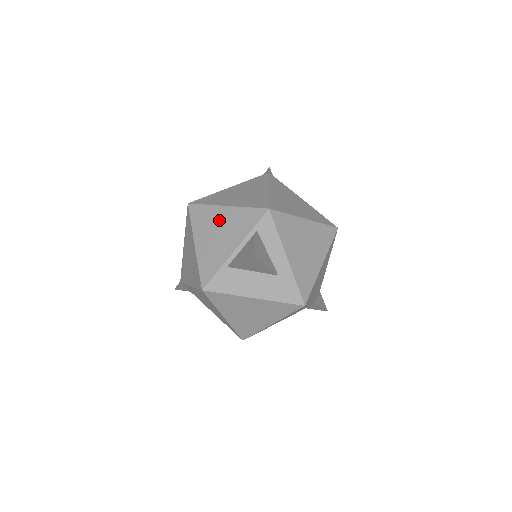
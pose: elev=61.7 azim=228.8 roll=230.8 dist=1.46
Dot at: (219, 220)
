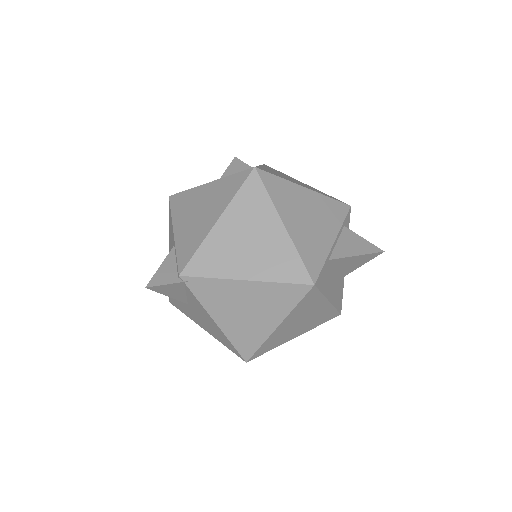
Dot at: (305, 202)
